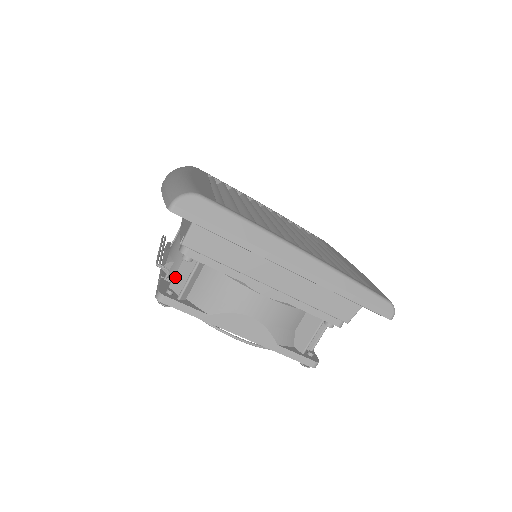
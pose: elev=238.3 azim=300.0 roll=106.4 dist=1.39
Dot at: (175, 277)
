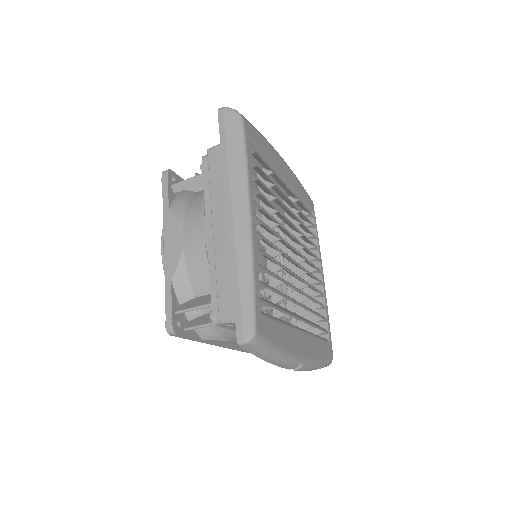
Dot at: occluded
